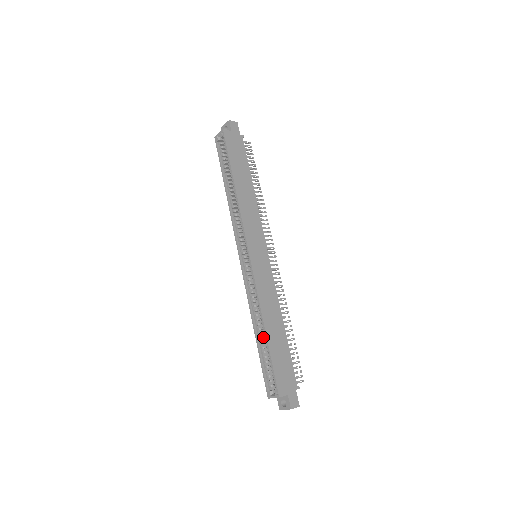
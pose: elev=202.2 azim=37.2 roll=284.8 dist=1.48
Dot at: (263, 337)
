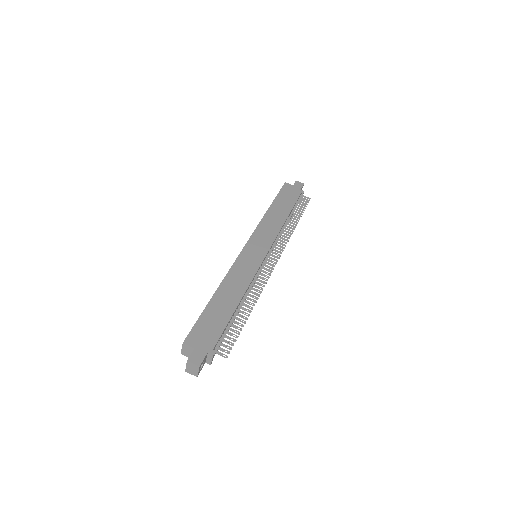
Dot at: occluded
